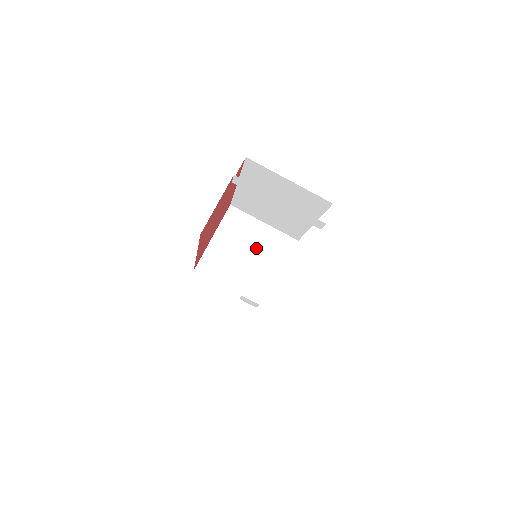
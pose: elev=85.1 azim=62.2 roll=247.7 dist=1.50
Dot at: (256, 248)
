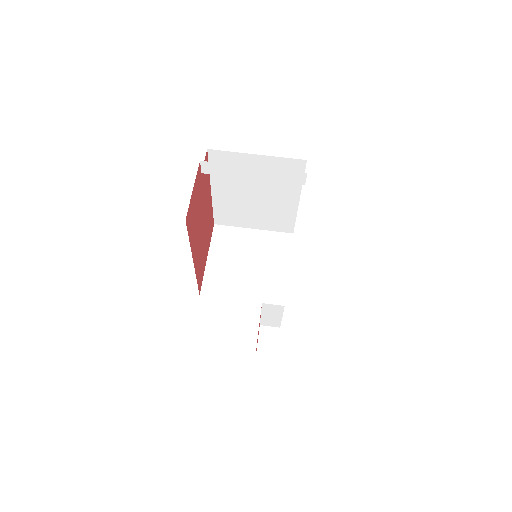
Dot at: (254, 254)
